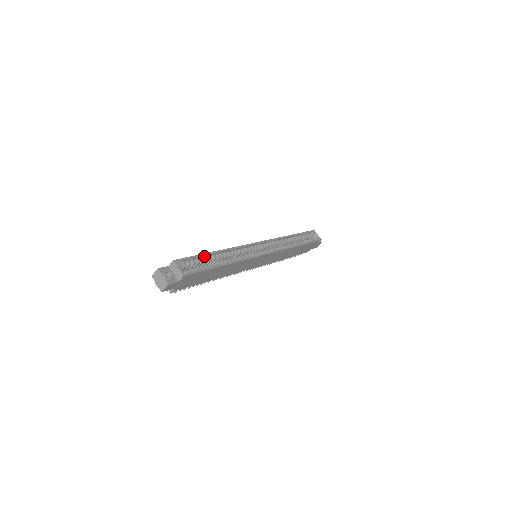
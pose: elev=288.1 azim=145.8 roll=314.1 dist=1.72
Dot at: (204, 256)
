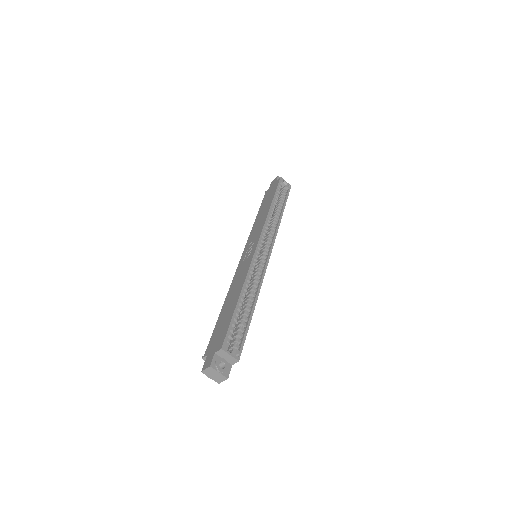
Dot at: (235, 312)
